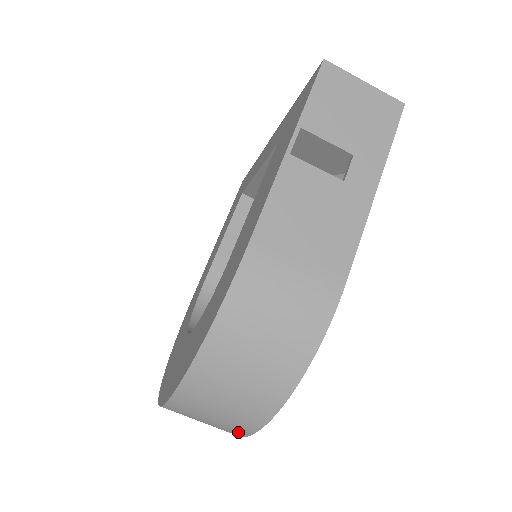
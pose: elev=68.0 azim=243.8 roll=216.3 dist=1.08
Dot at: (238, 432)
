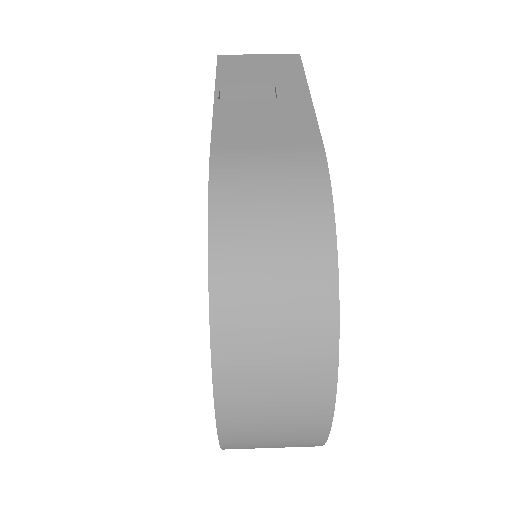
Dot at: (321, 395)
